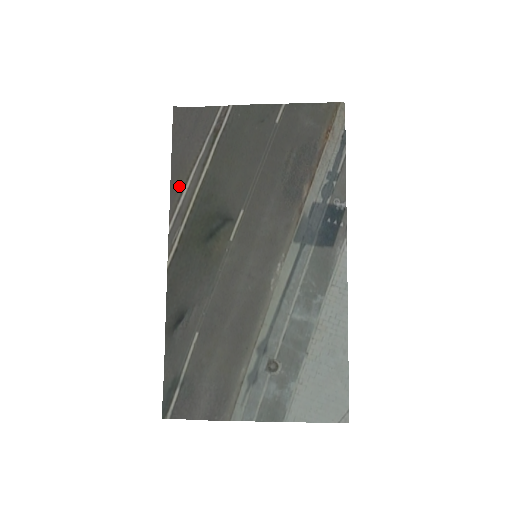
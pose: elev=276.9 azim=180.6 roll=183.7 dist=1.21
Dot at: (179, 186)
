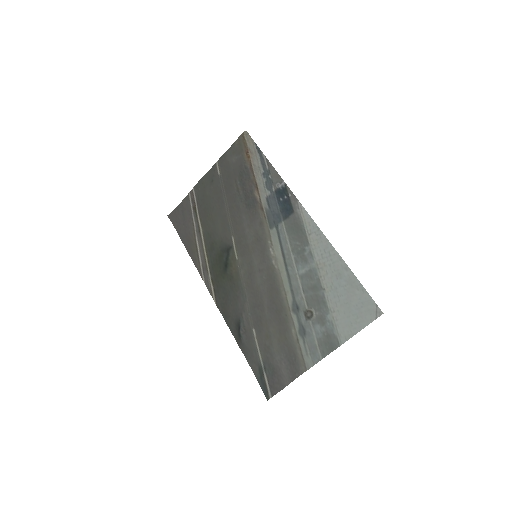
Dot at: (195, 254)
